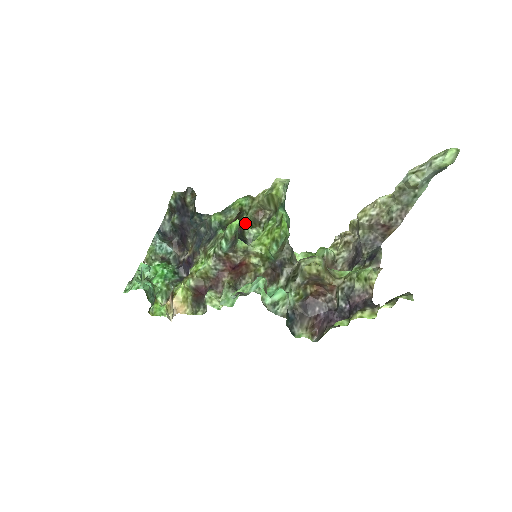
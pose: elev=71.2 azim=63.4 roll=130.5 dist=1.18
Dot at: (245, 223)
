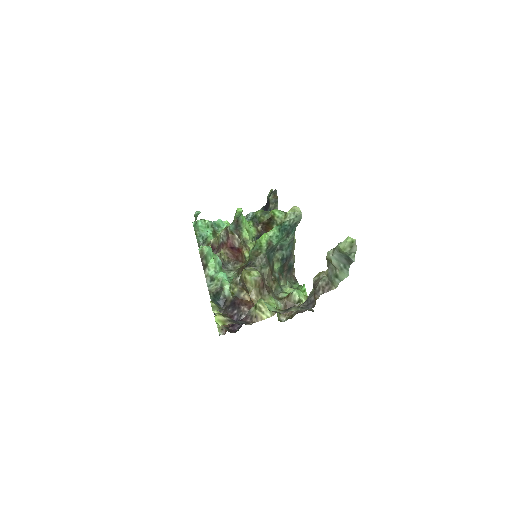
Dot at: occluded
